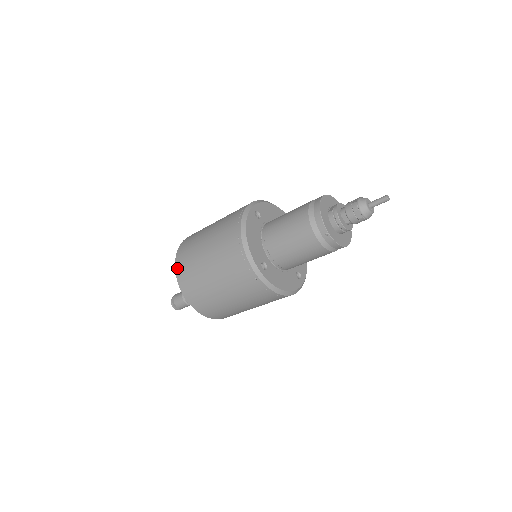
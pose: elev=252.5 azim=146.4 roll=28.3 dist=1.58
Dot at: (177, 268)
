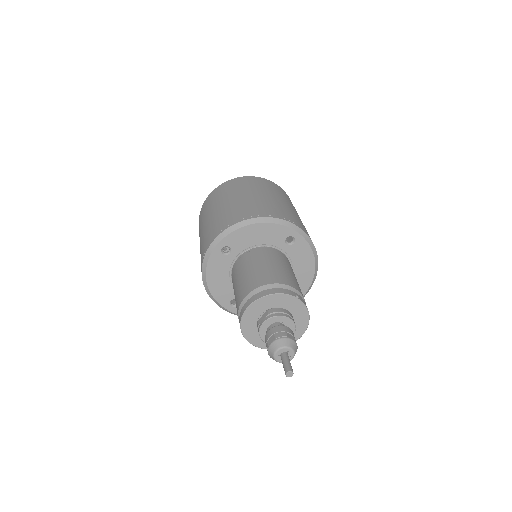
Dot at: occluded
